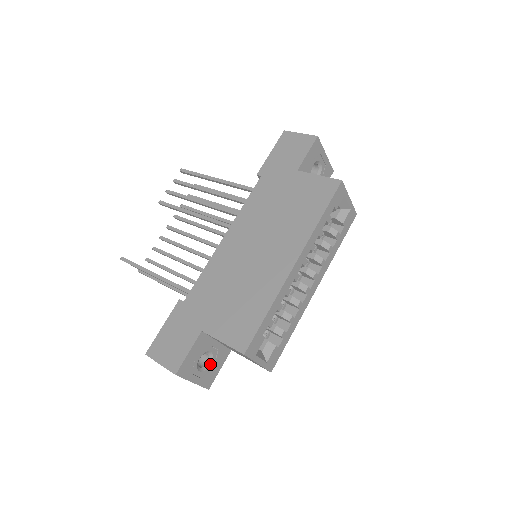
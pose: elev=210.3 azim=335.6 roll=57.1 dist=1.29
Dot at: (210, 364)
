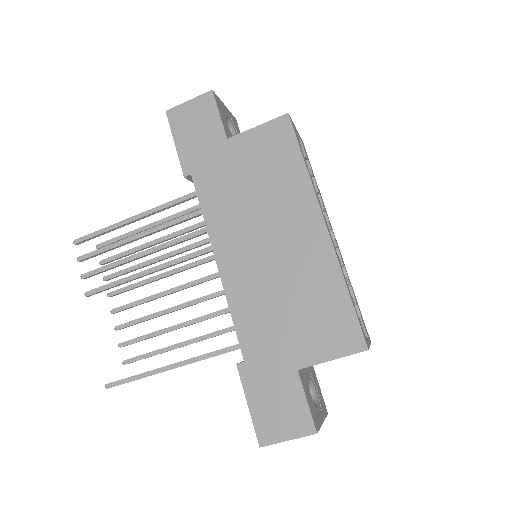
Dot at: (315, 391)
